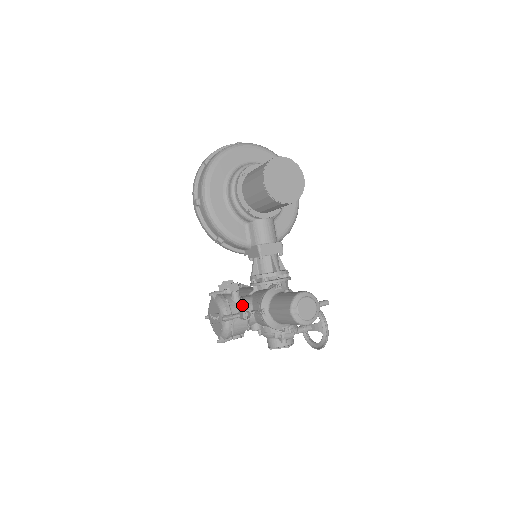
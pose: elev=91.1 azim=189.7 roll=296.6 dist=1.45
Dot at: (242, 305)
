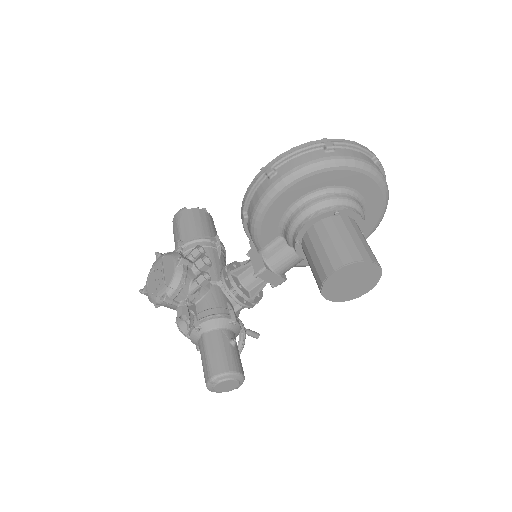
Dot at: (191, 298)
